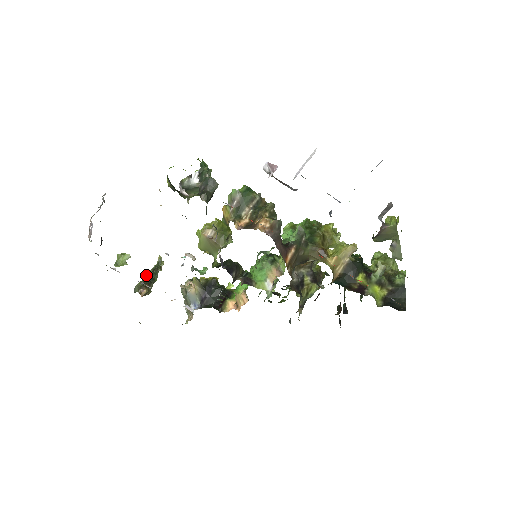
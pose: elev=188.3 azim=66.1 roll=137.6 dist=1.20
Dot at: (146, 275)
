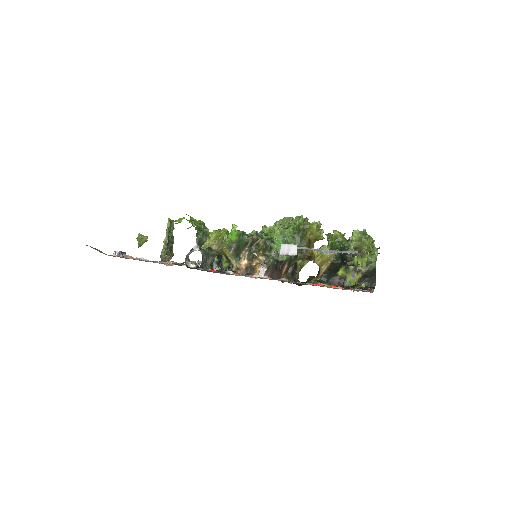
Dot at: (165, 243)
